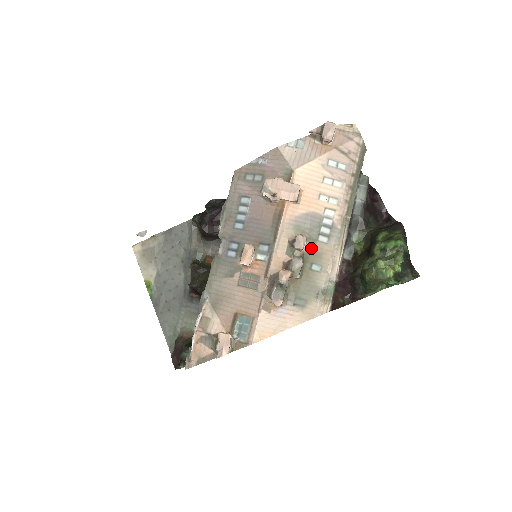
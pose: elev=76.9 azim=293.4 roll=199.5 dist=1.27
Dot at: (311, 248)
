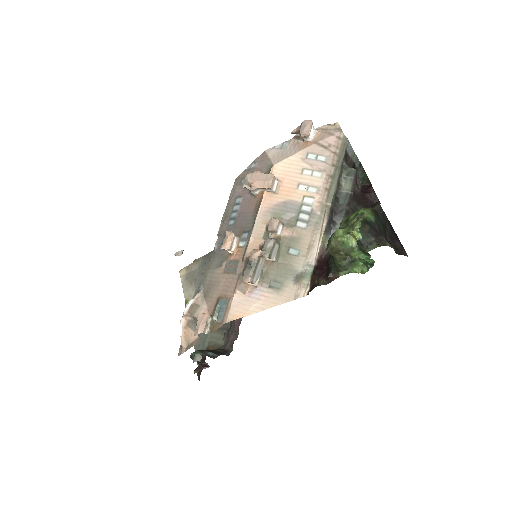
Dot at: (289, 233)
